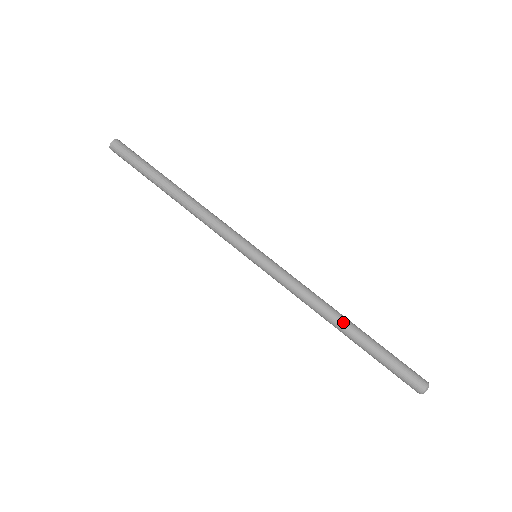
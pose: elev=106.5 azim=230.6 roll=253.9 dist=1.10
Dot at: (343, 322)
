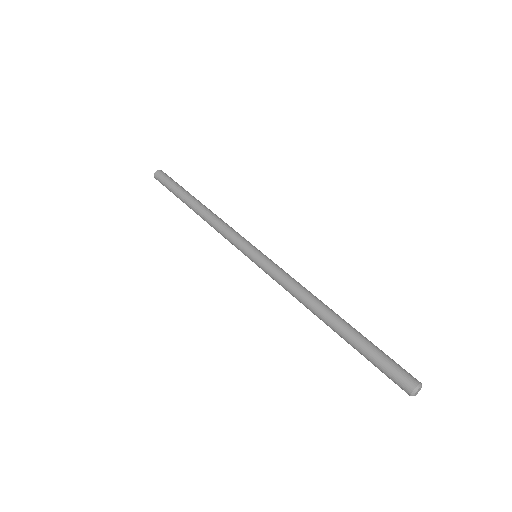
Dot at: (328, 315)
